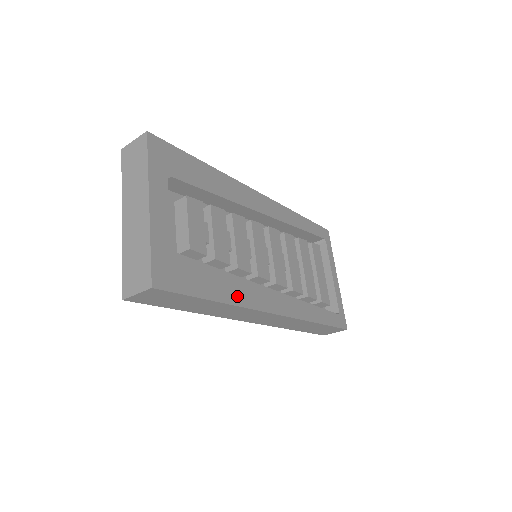
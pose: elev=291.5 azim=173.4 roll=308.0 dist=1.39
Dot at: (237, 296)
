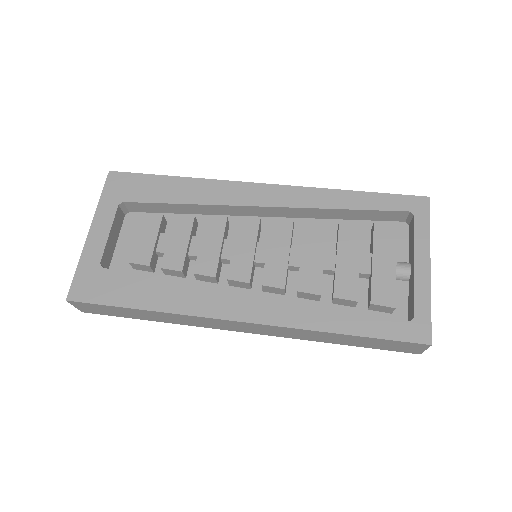
Dot at: (174, 303)
